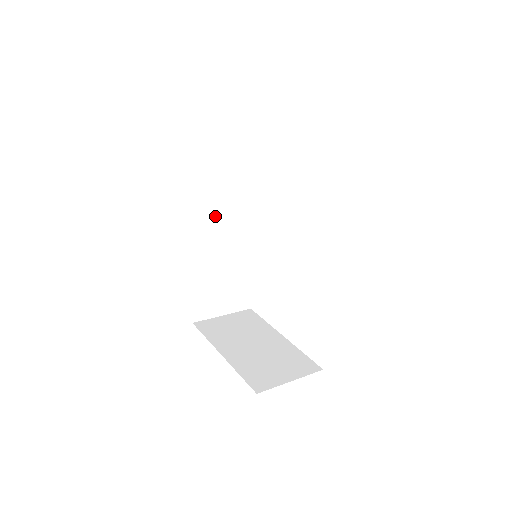
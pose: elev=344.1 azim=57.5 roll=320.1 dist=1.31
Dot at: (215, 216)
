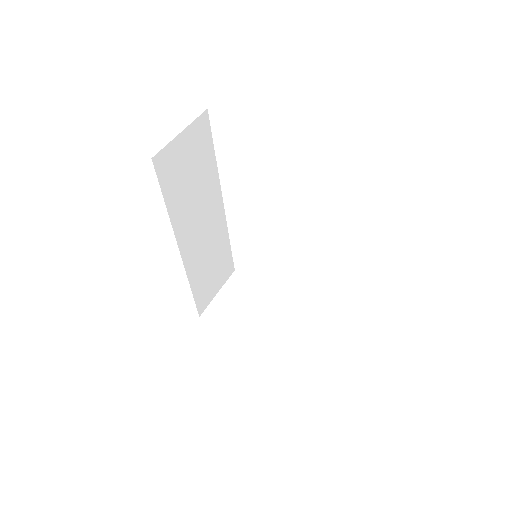
Dot at: (192, 228)
